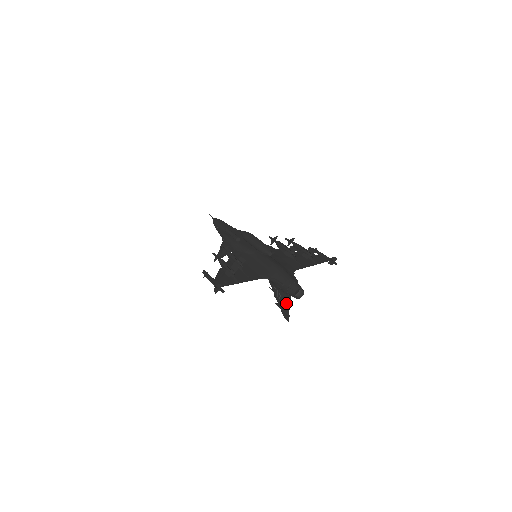
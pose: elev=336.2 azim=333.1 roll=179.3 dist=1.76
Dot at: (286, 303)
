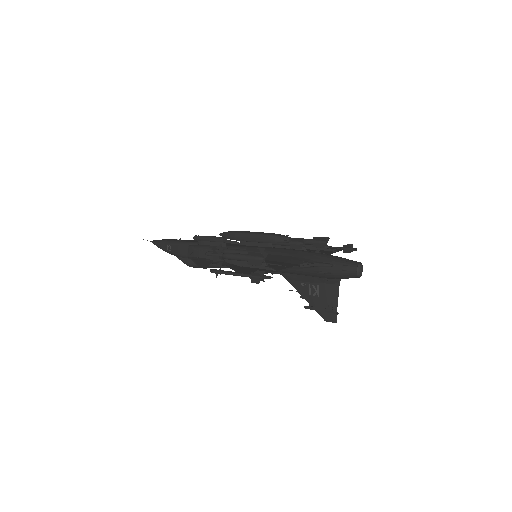
Dot at: (330, 296)
